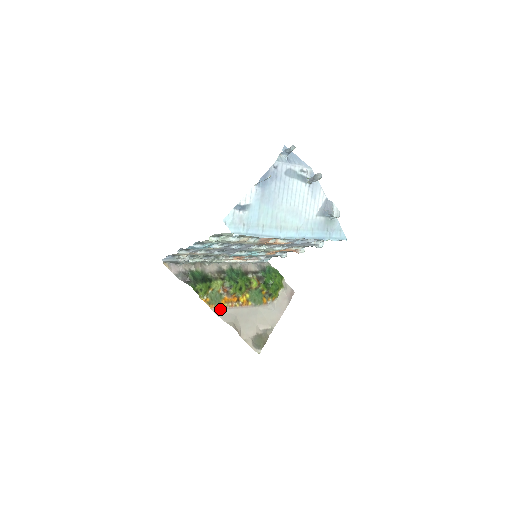
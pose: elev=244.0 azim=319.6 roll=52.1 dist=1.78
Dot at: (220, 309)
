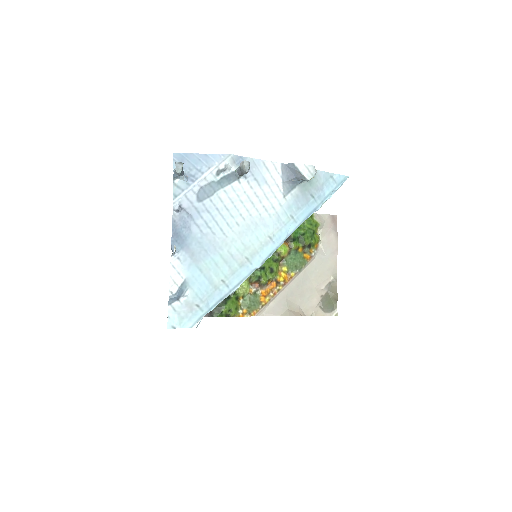
Dot at: (265, 307)
